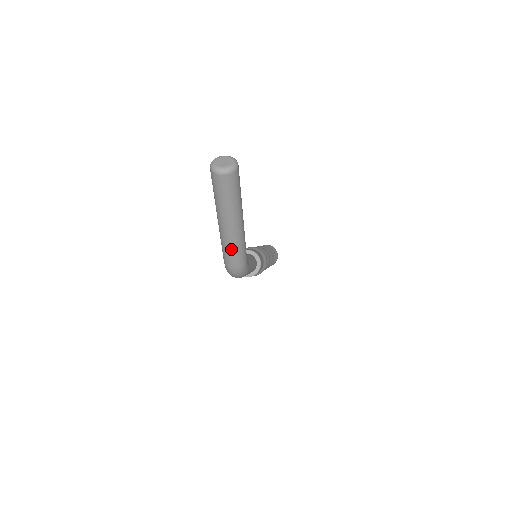
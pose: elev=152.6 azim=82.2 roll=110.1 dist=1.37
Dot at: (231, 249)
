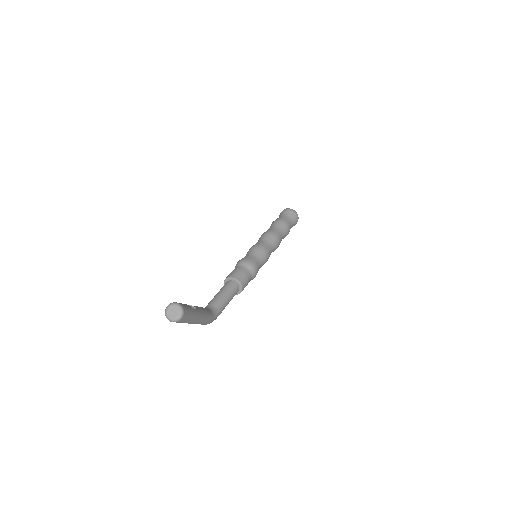
Dot at: occluded
